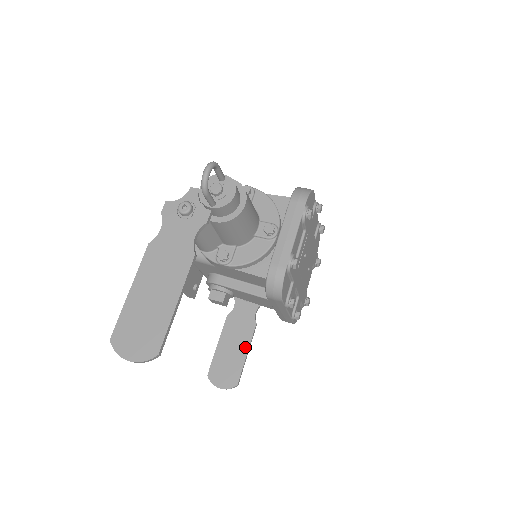
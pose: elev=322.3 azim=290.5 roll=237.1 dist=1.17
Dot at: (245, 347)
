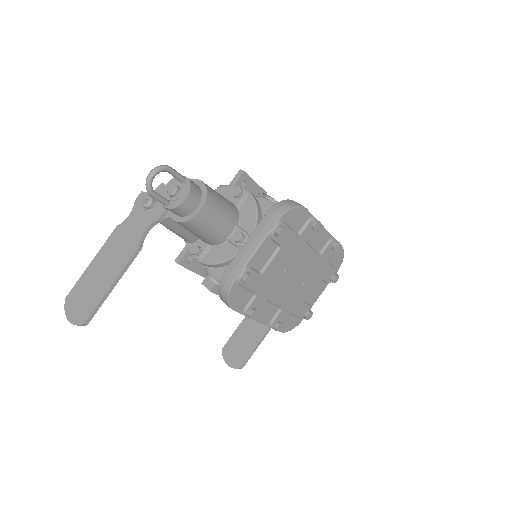
Dot at: (260, 336)
